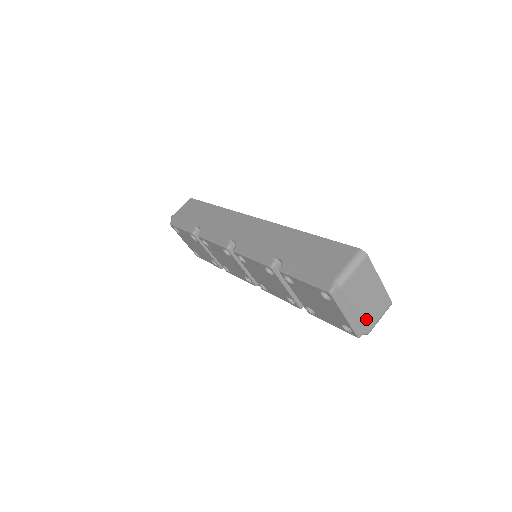
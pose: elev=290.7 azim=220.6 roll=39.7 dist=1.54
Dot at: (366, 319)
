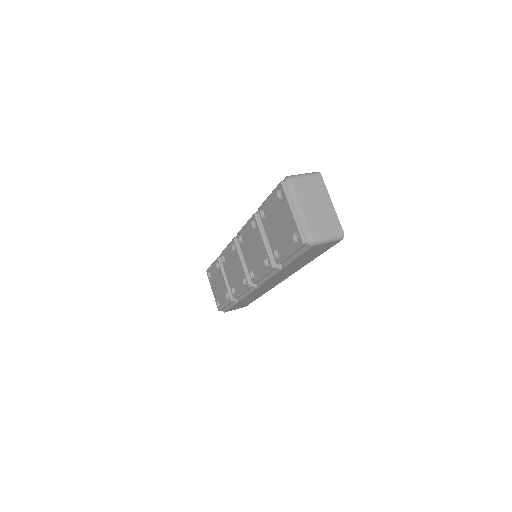
Dot at: (312, 224)
